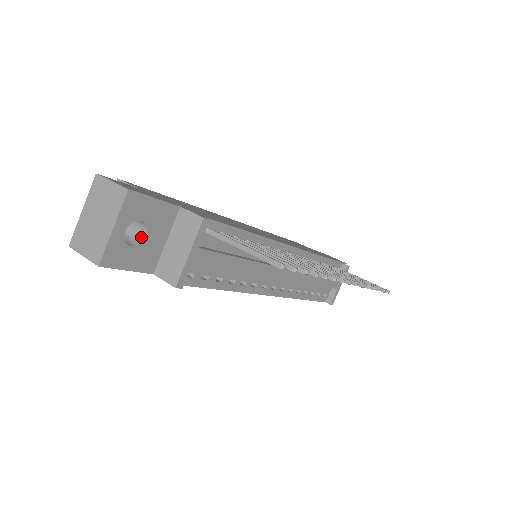
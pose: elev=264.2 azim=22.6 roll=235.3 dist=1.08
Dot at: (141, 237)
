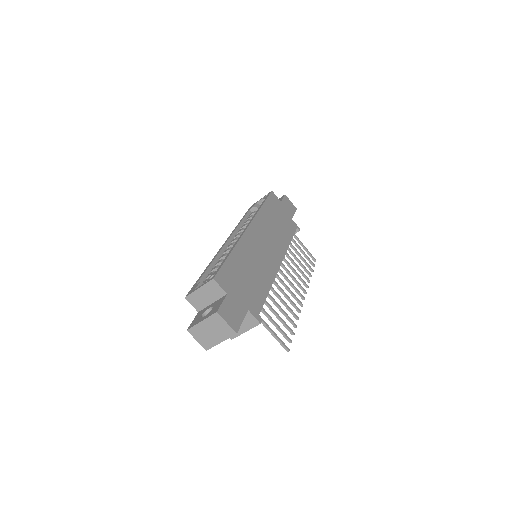
Dot at: occluded
